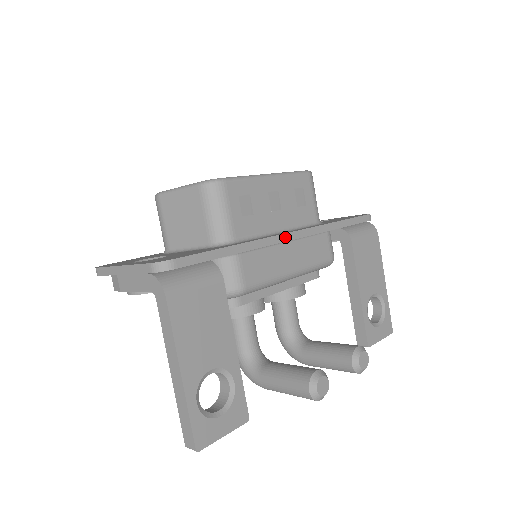
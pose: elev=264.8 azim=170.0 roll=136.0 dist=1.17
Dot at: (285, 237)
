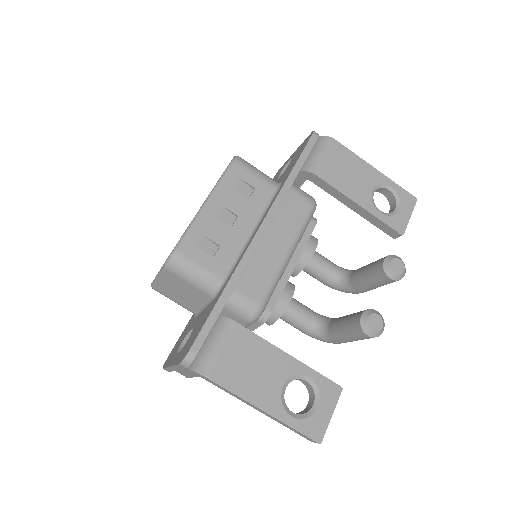
Dot at: (256, 240)
